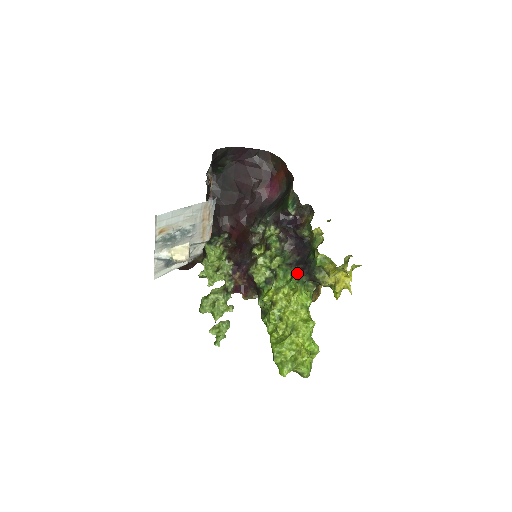
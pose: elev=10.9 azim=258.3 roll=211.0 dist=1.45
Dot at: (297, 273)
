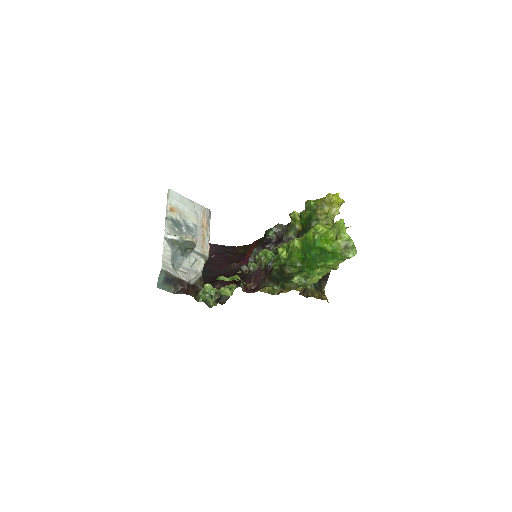
Dot at: occluded
